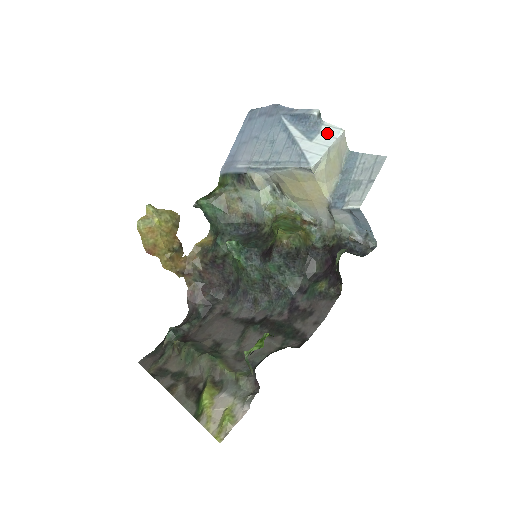
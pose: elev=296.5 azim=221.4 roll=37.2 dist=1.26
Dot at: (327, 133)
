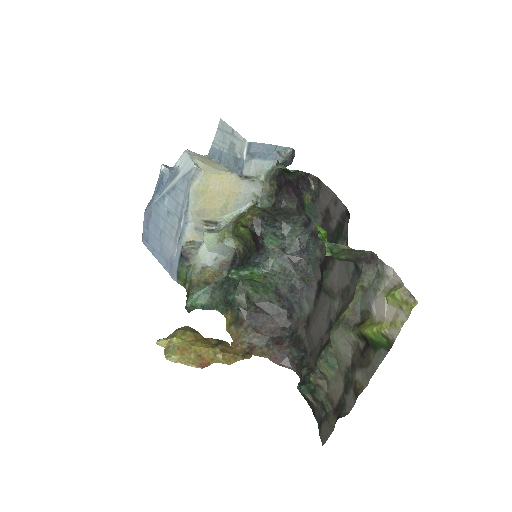
Dot at: (181, 161)
